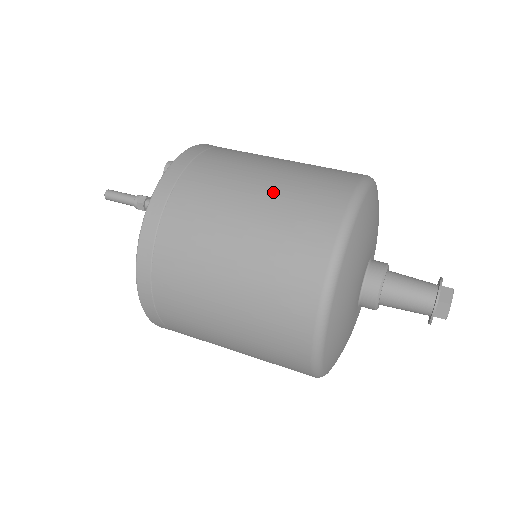
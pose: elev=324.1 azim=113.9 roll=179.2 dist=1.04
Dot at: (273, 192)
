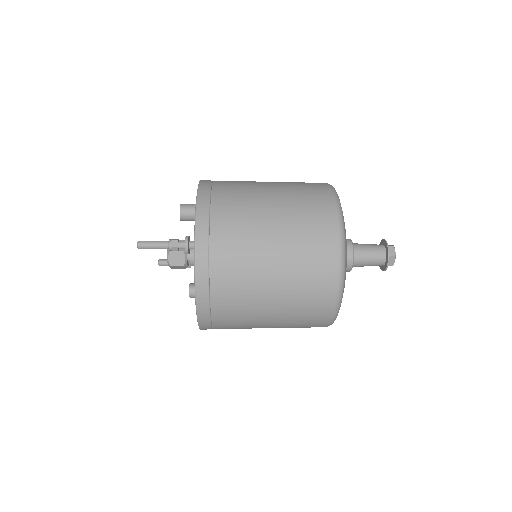
Dot at: (285, 219)
